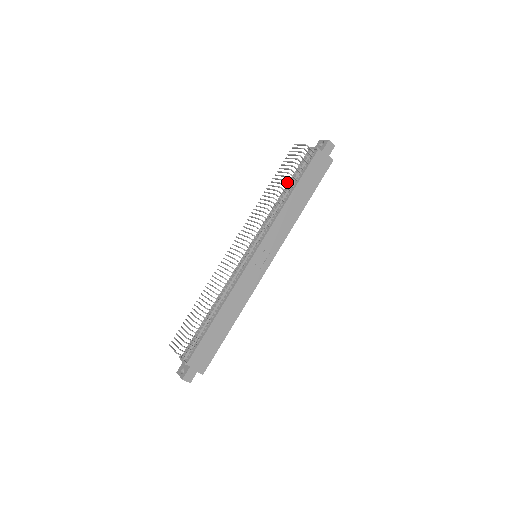
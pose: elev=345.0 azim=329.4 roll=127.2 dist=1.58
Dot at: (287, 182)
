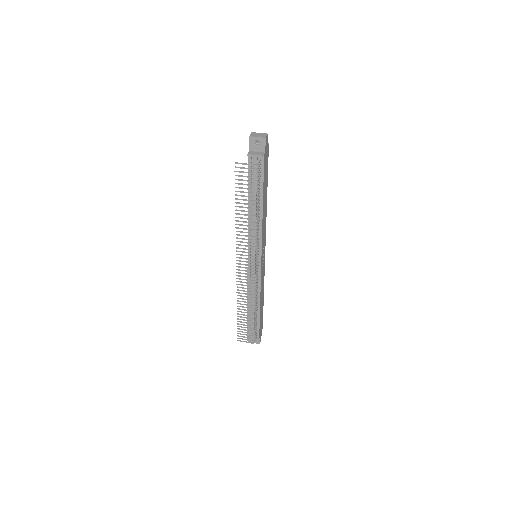
Dot at: occluded
